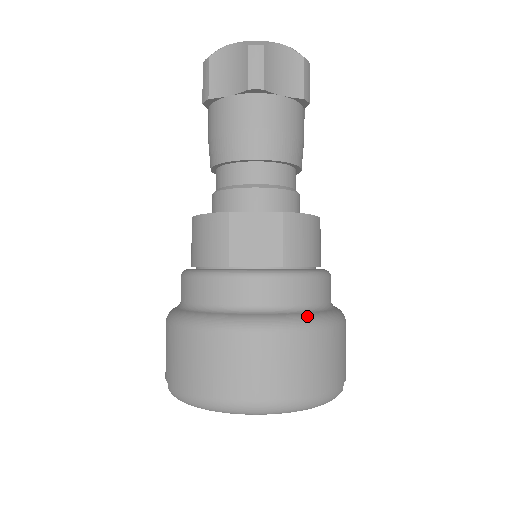
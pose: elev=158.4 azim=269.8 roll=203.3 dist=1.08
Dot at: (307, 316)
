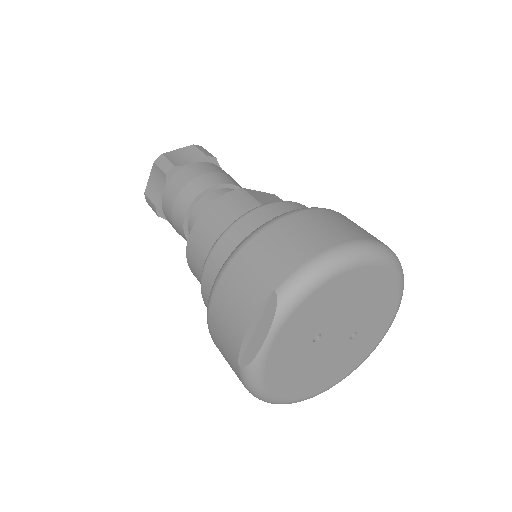
Dot at: occluded
